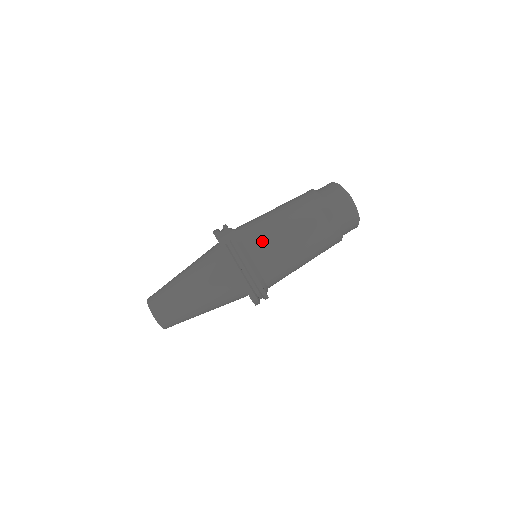
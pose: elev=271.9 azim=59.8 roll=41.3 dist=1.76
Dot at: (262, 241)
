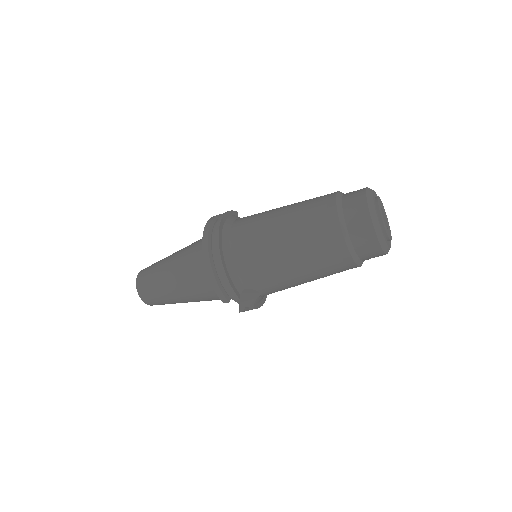
Dot at: occluded
